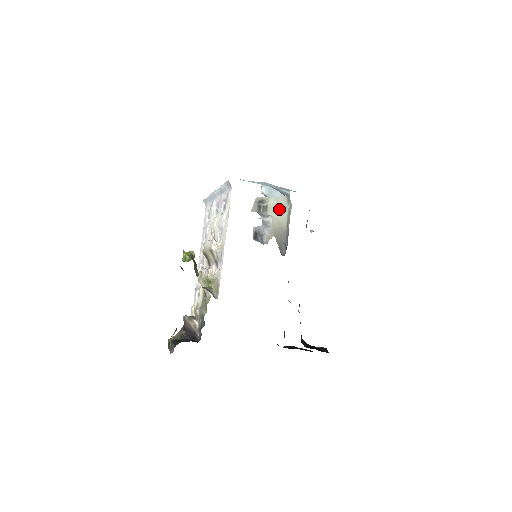
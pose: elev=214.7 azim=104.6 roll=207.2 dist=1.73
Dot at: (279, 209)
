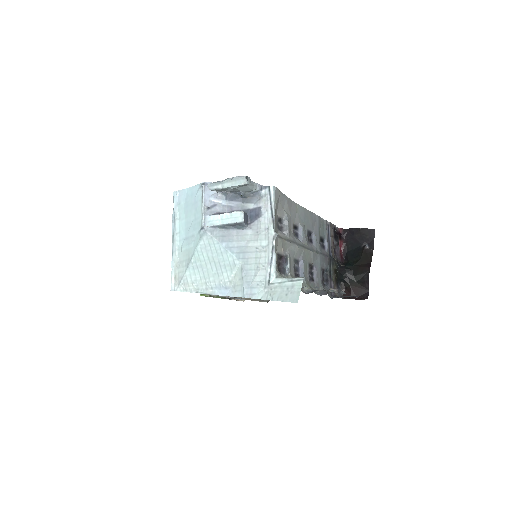
Dot at: occluded
